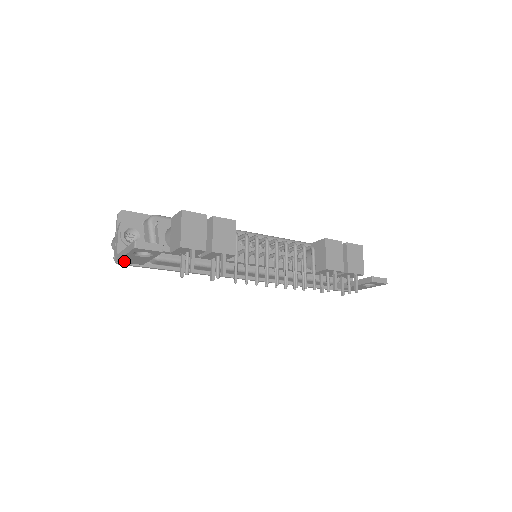
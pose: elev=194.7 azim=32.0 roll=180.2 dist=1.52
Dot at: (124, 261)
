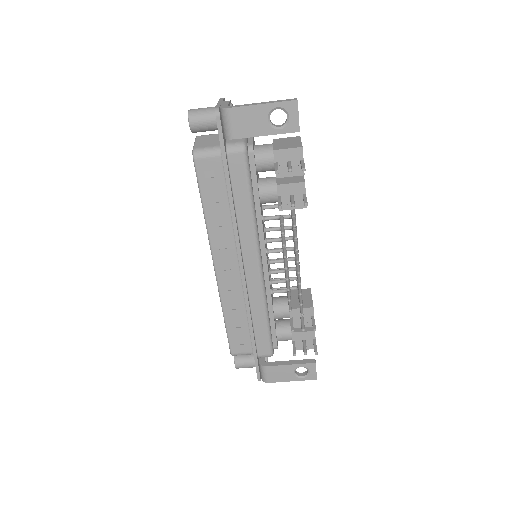
Dot at: (235, 115)
